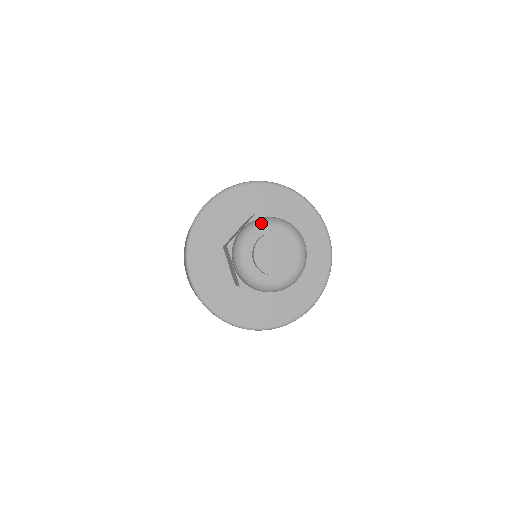
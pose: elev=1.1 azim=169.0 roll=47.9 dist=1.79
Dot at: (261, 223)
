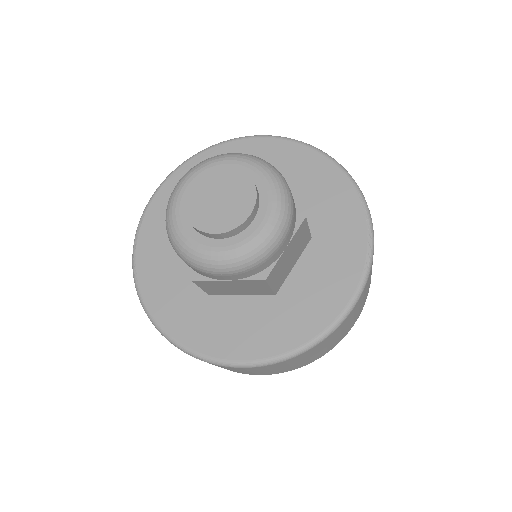
Dot at: (199, 164)
